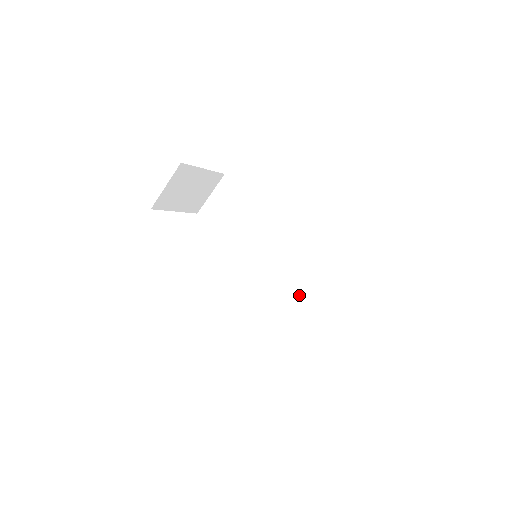
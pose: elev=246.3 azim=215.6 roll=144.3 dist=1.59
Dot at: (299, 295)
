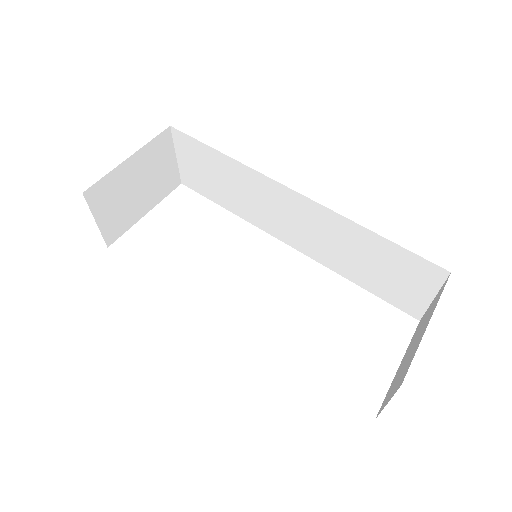
Dot at: (351, 264)
